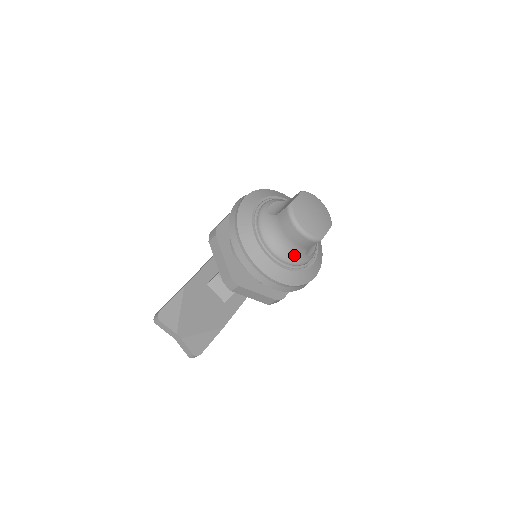
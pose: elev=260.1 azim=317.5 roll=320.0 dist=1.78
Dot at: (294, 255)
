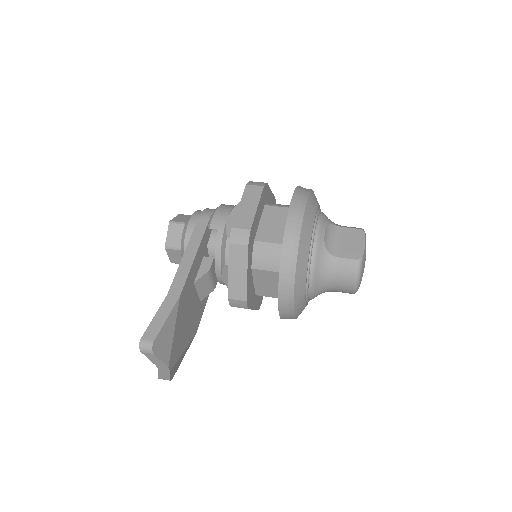
Dot at: occluded
